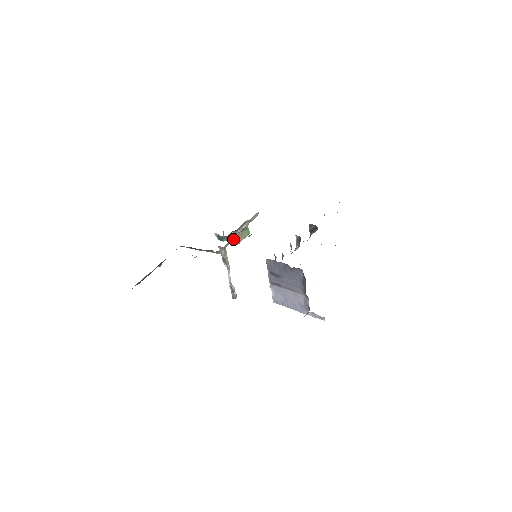
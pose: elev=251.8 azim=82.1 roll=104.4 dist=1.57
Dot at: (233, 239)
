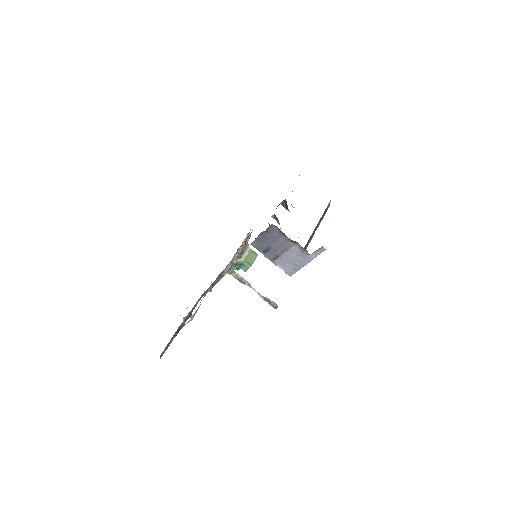
Dot at: (235, 260)
